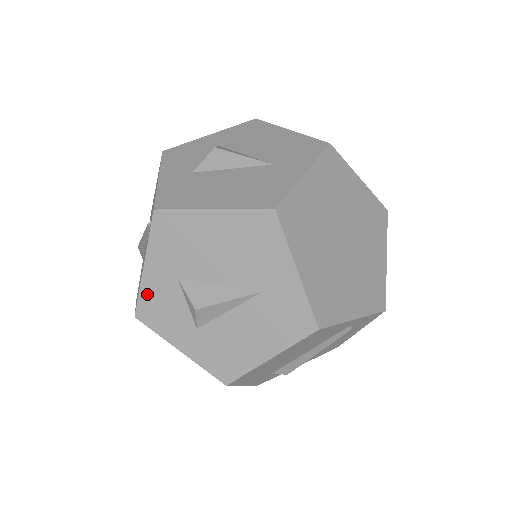
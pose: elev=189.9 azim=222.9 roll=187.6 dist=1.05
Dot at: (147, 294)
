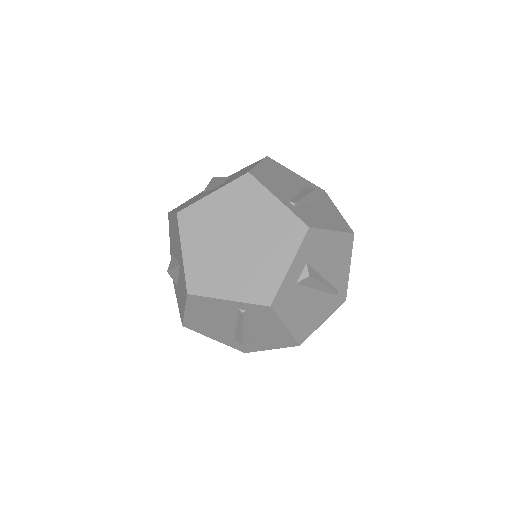
Dot at: occluded
